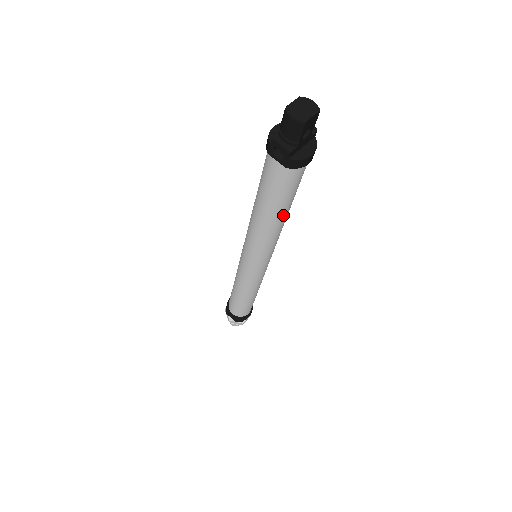
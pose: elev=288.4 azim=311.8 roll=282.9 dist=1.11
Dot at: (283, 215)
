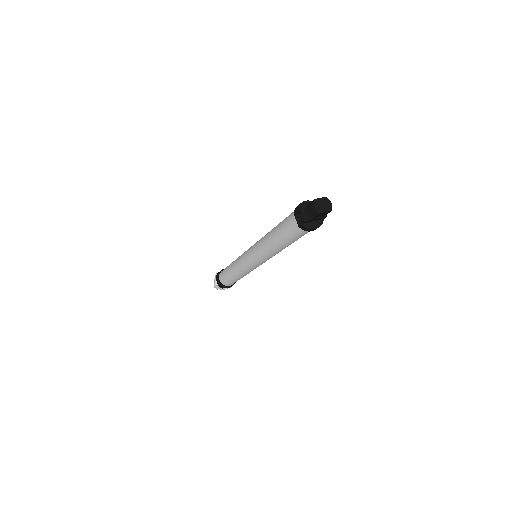
Dot at: (284, 246)
